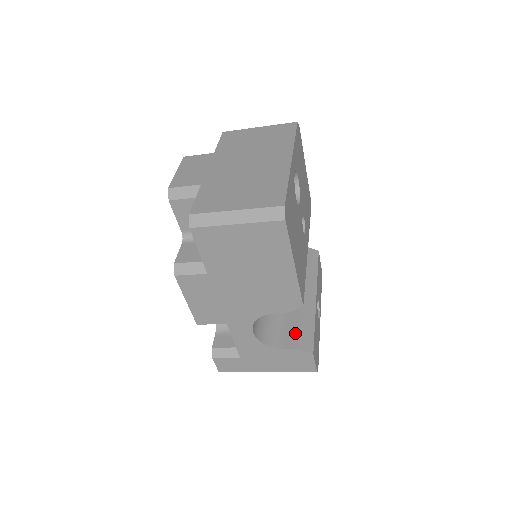
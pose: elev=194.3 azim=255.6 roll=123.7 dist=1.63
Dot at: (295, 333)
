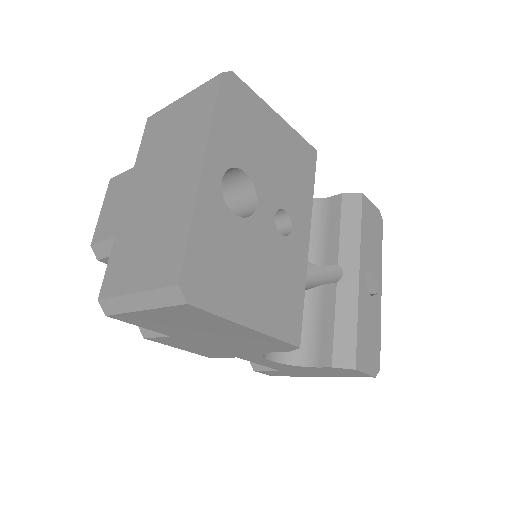
Dot at: (330, 342)
